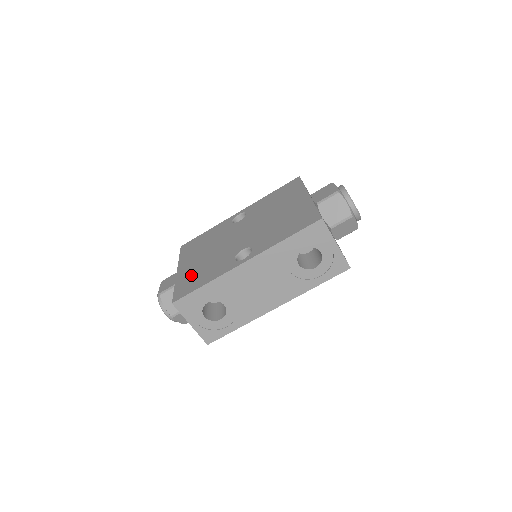
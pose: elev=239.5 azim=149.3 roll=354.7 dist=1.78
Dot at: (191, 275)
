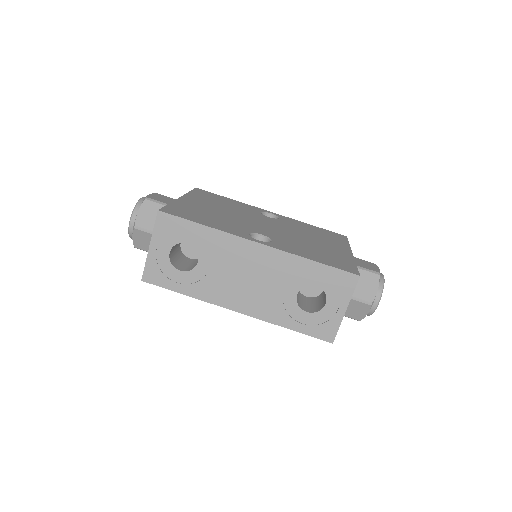
Dot at: (194, 209)
